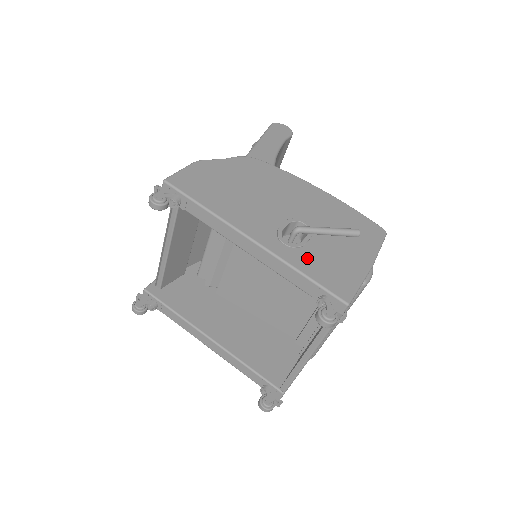
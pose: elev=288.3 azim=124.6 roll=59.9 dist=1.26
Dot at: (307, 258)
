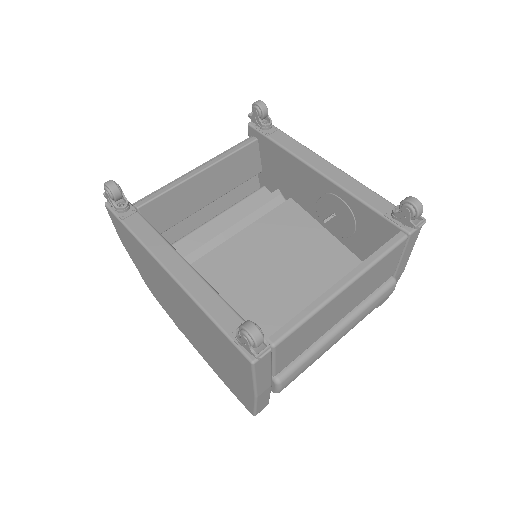
Dot at: occluded
